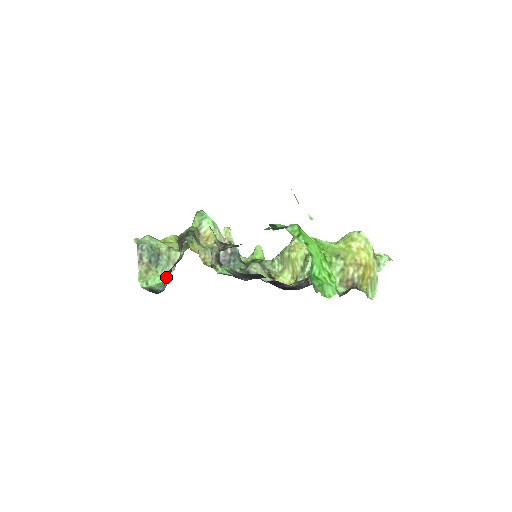
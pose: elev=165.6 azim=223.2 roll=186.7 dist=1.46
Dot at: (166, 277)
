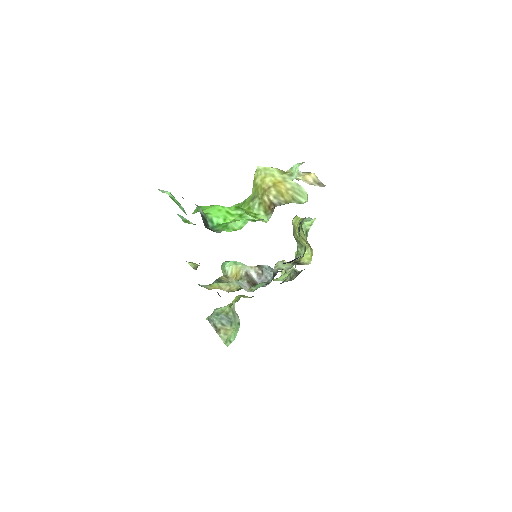
Dot at: occluded
